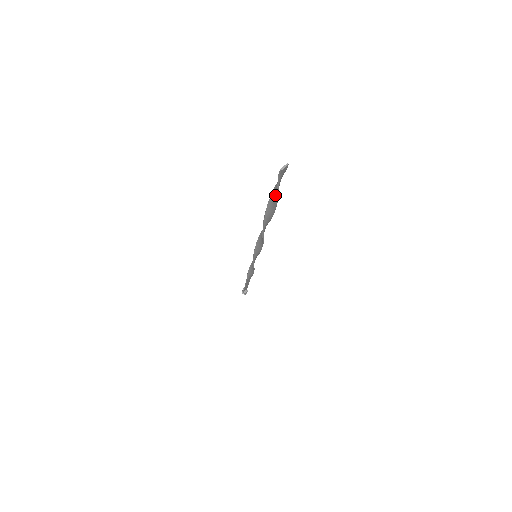
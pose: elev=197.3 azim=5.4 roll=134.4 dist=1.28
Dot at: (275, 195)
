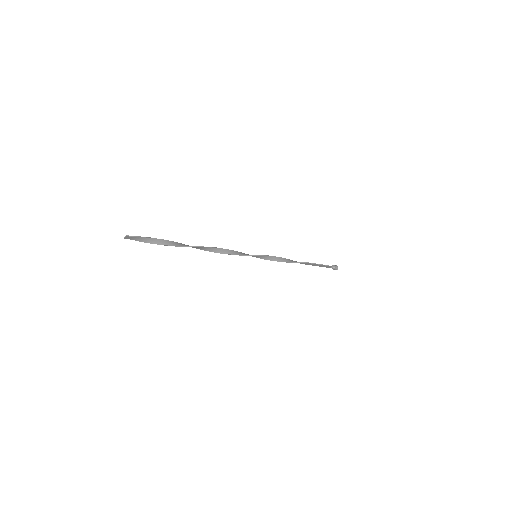
Dot at: (157, 242)
